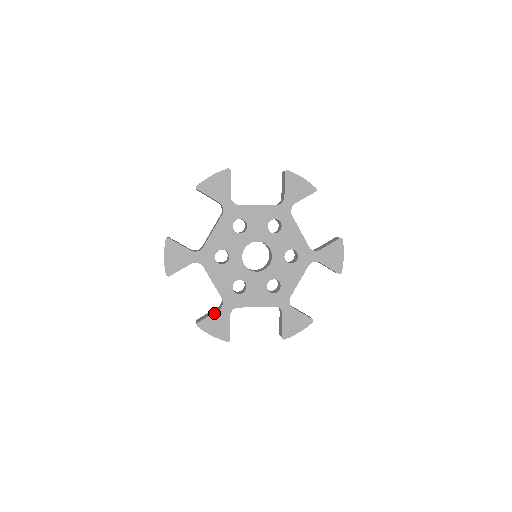
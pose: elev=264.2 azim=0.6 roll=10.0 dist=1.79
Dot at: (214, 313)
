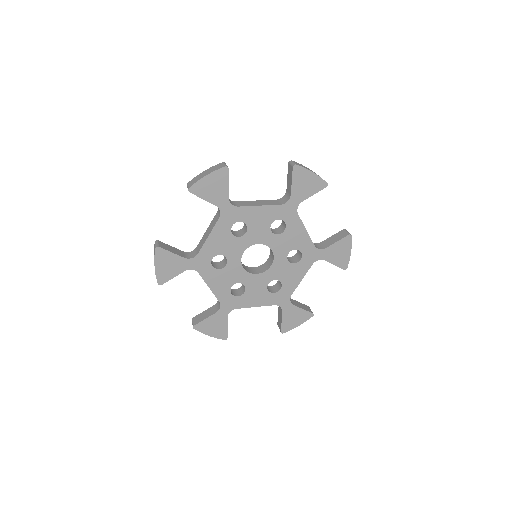
Dot at: (282, 316)
